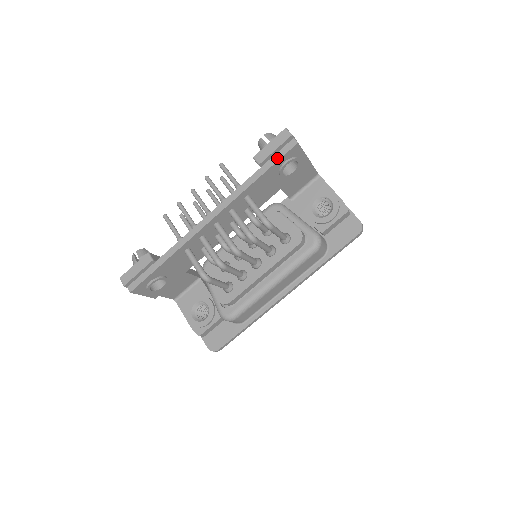
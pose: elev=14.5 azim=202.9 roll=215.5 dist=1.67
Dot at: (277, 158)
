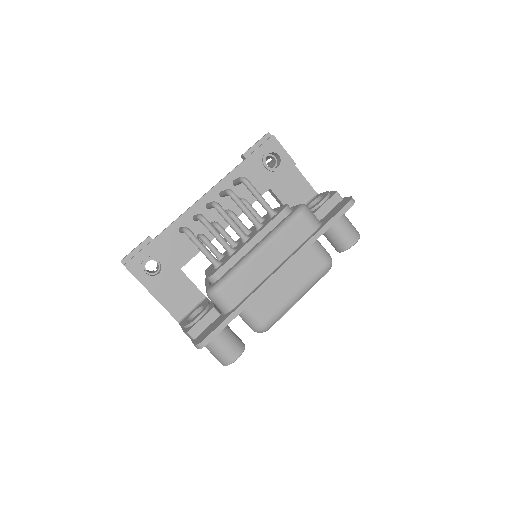
Dot at: (257, 148)
